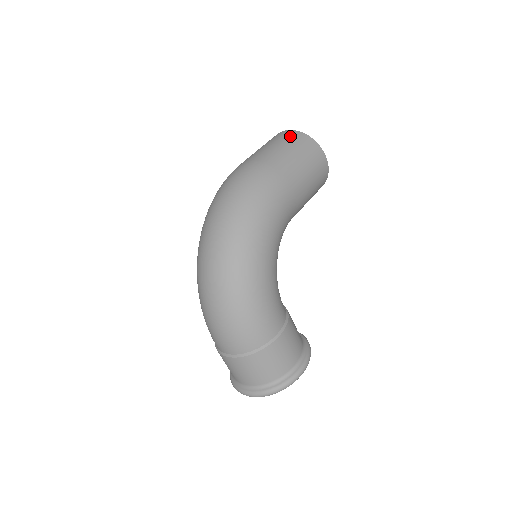
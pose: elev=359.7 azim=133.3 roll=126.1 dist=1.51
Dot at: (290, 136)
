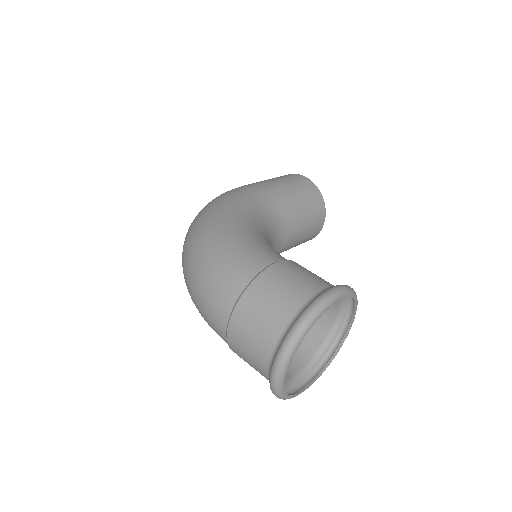
Dot at: occluded
